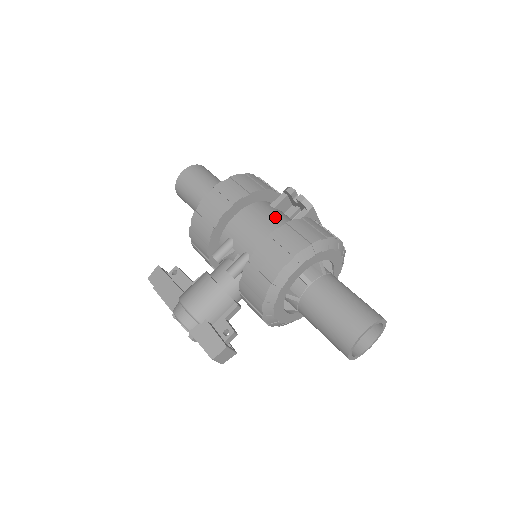
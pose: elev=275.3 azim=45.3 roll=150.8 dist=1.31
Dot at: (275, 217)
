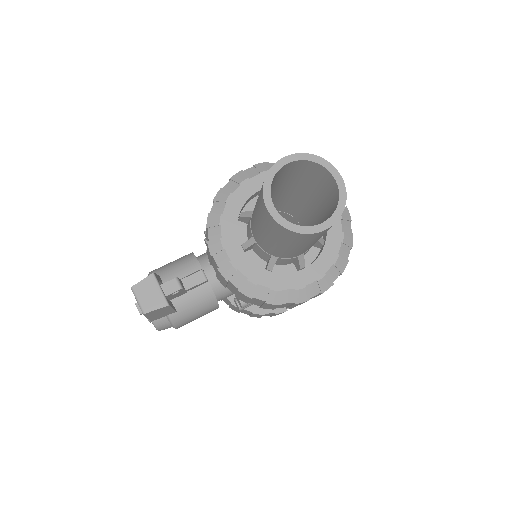
Dot at: occluded
